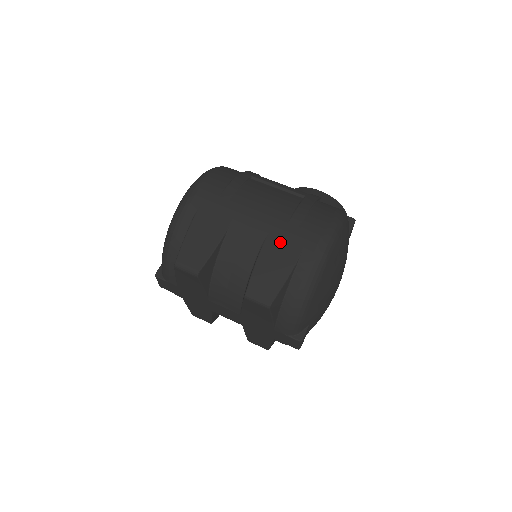
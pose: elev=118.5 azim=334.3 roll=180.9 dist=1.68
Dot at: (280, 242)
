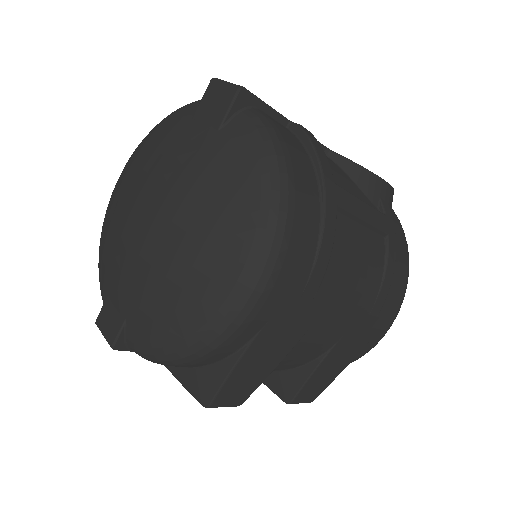
Dot at: (352, 341)
